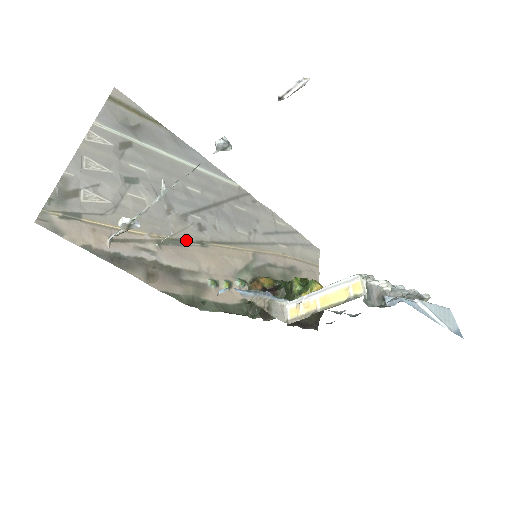
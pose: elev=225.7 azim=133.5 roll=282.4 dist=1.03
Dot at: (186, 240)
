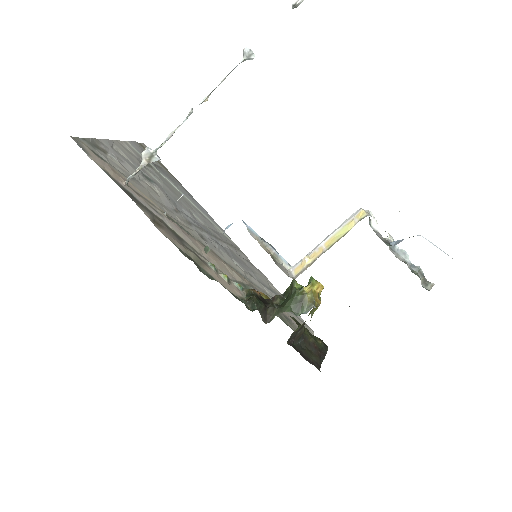
Dot at: (189, 233)
